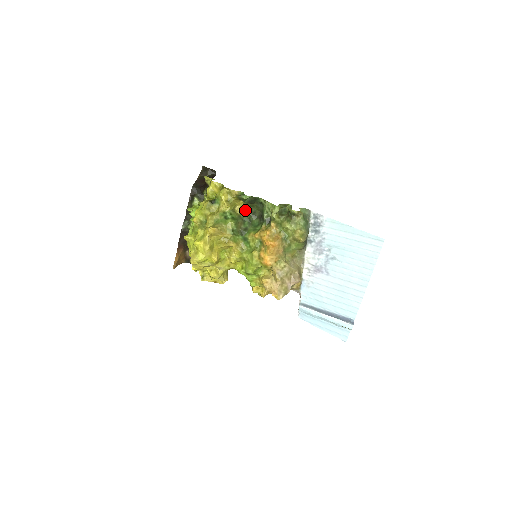
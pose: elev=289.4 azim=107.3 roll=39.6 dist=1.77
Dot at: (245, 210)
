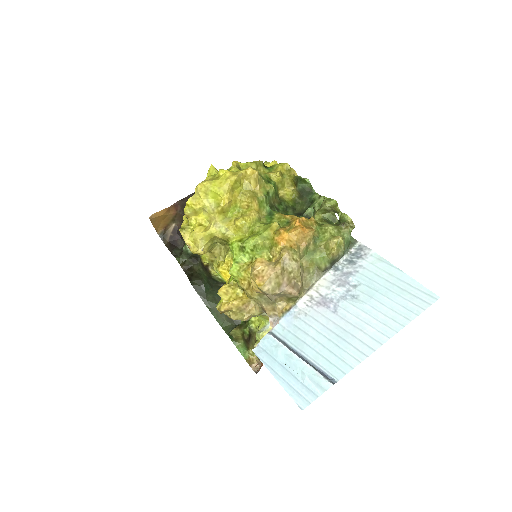
Dot at: (288, 199)
